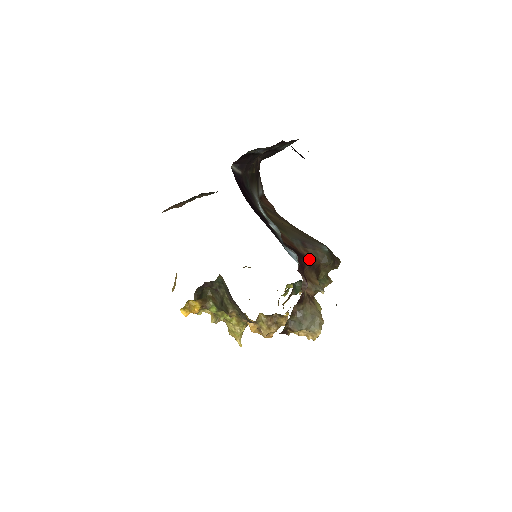
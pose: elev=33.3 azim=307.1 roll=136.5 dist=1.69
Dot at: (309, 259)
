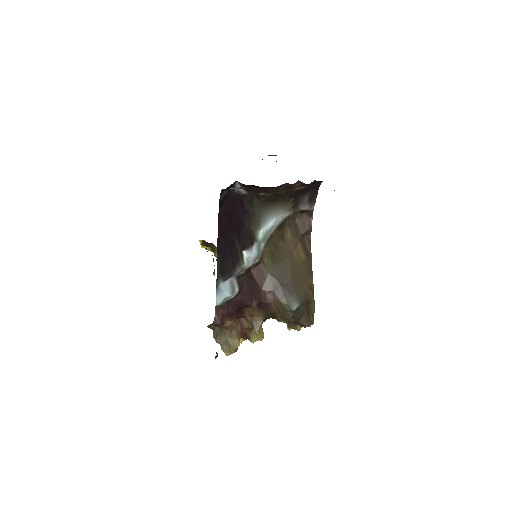
Dot at: (266, 302)
